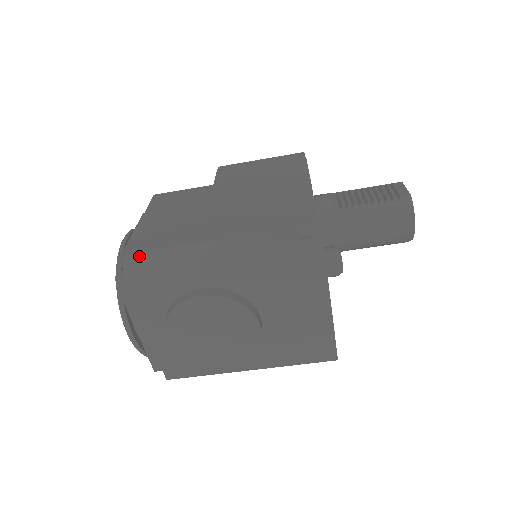
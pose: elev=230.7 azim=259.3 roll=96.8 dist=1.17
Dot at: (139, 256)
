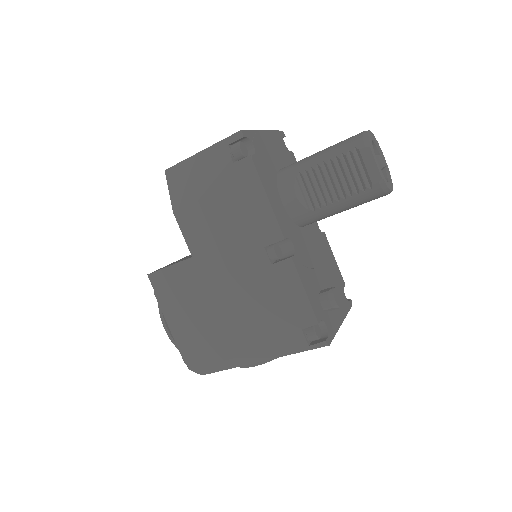
Dot at: (200, 368)
